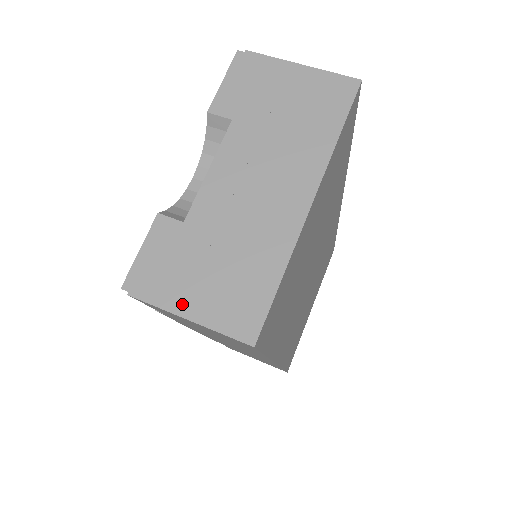
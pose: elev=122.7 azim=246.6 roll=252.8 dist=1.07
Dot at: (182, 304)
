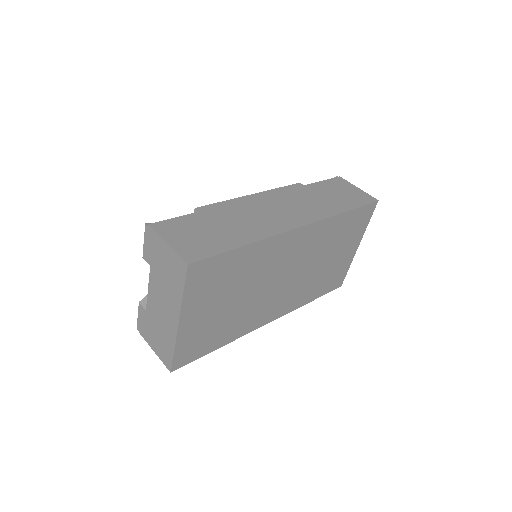
Dot at: (151, 345)
